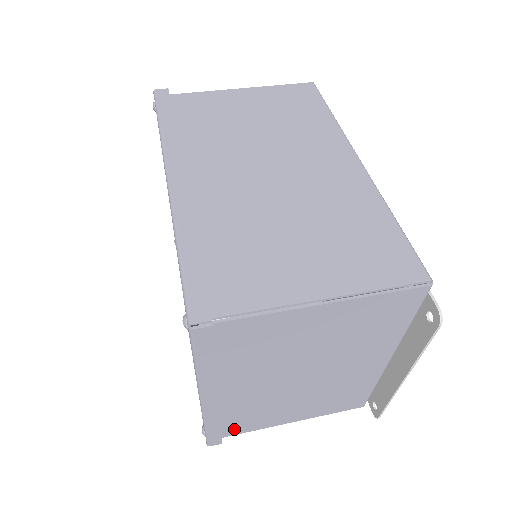
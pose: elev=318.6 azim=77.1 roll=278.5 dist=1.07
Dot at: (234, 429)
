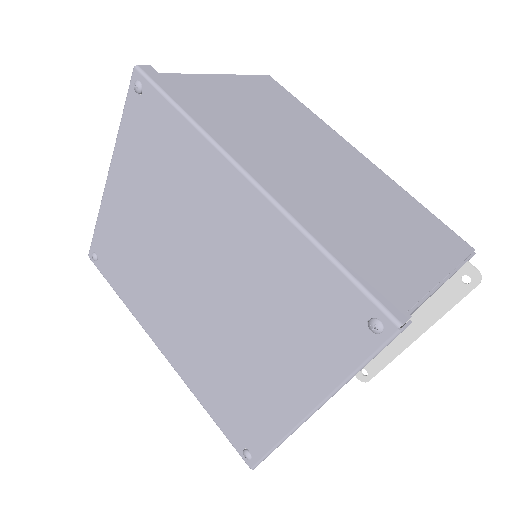
Dot at: occluded
